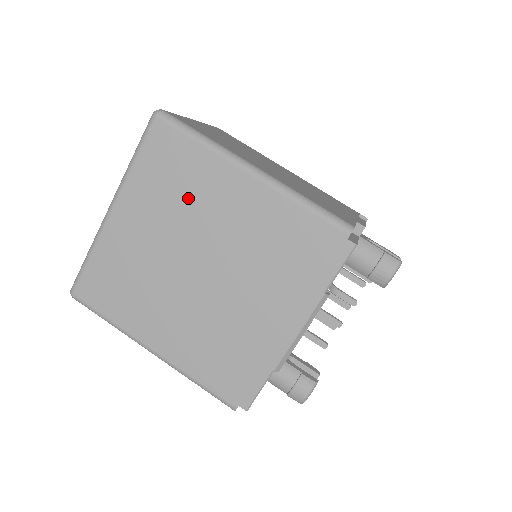
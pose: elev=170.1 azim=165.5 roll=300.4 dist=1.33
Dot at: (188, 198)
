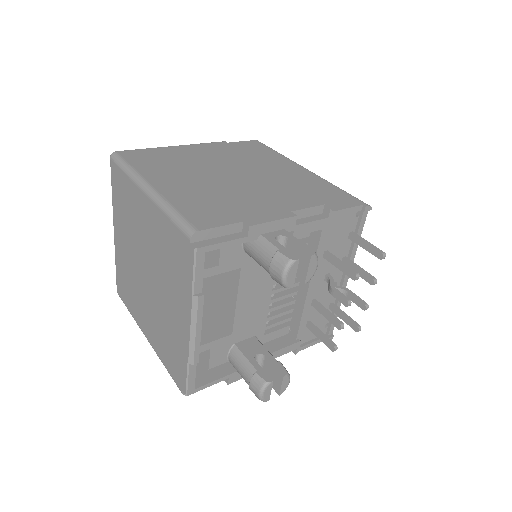
Dot at: (131, 217)
